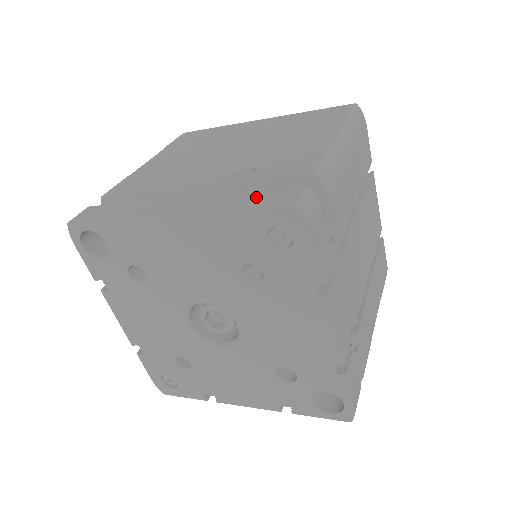
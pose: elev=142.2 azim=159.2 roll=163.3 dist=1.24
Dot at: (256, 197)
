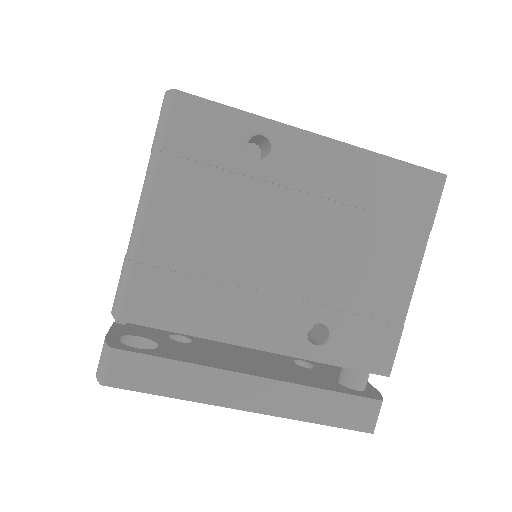
Dot at: (338, 407)
